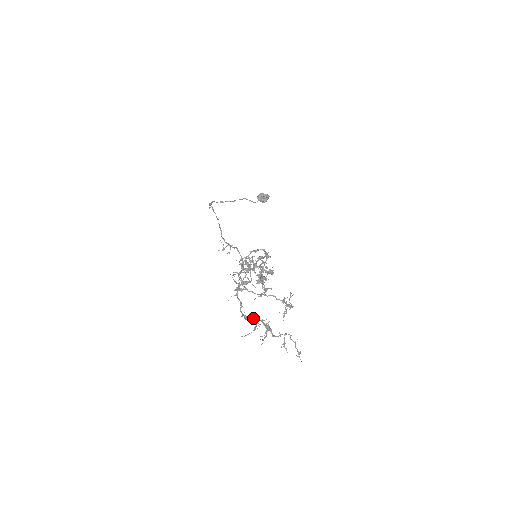
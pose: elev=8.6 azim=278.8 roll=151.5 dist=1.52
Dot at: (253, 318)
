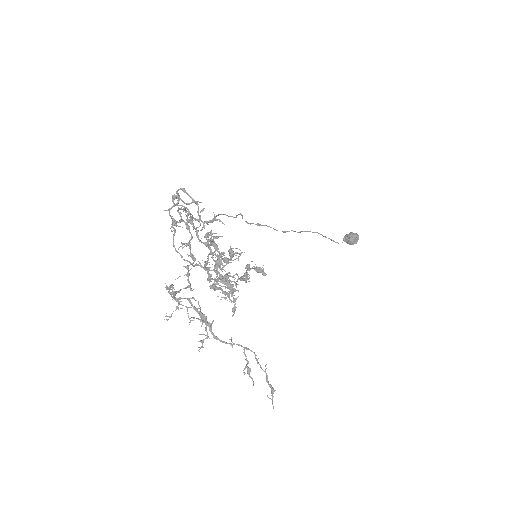
Dot at: (169, 286)
